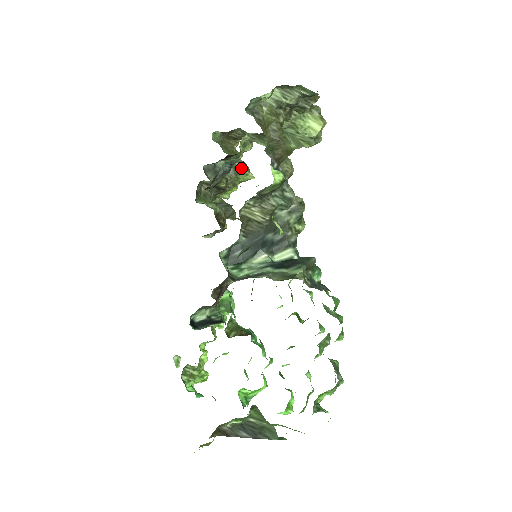
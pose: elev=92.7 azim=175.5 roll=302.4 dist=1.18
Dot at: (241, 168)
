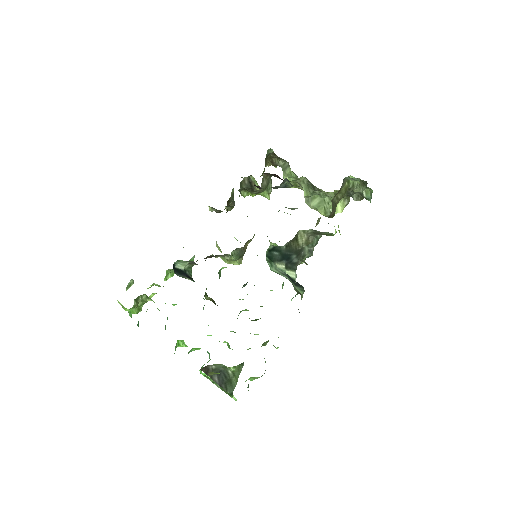
Dot at: (270, 187)
